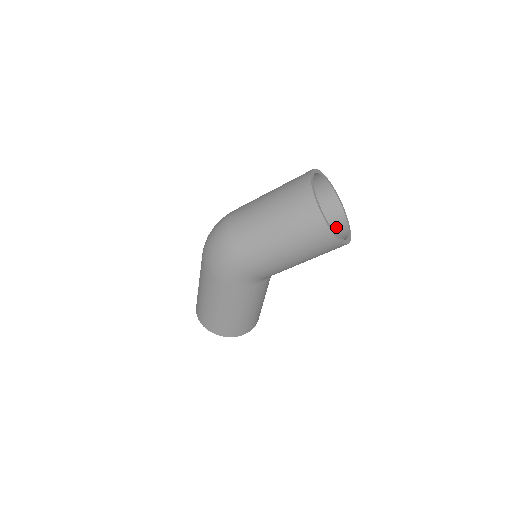
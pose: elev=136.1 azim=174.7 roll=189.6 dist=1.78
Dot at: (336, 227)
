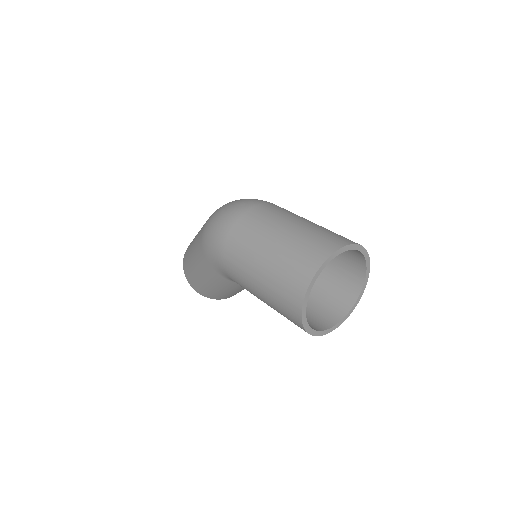
Dot at: (336, 305)
